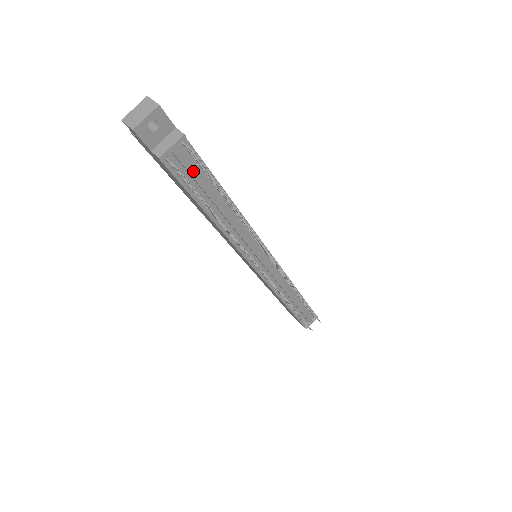
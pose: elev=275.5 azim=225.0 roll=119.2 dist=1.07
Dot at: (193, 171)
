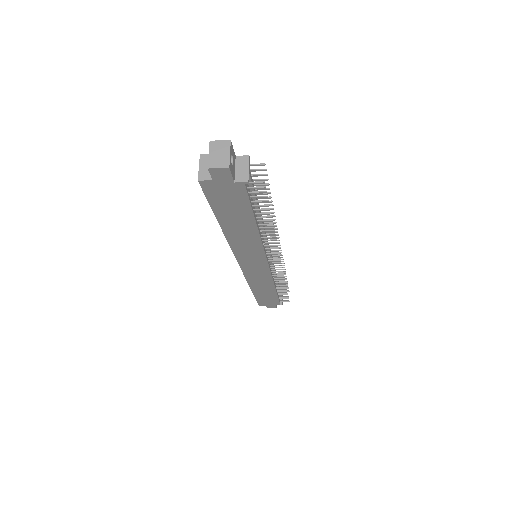
Dot at: (253, 186)
